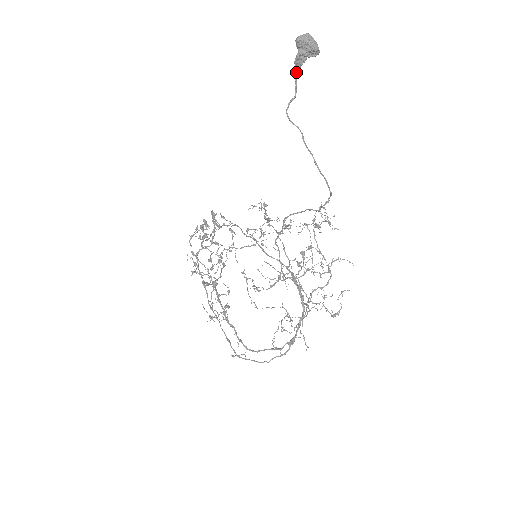
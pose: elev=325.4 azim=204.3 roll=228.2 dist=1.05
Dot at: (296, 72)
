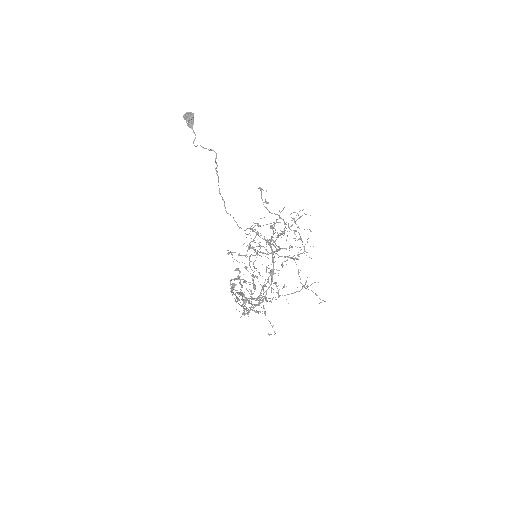
Dot at: (192, 129)
